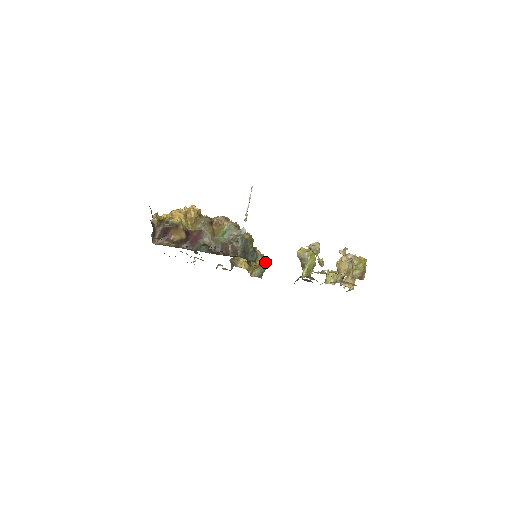
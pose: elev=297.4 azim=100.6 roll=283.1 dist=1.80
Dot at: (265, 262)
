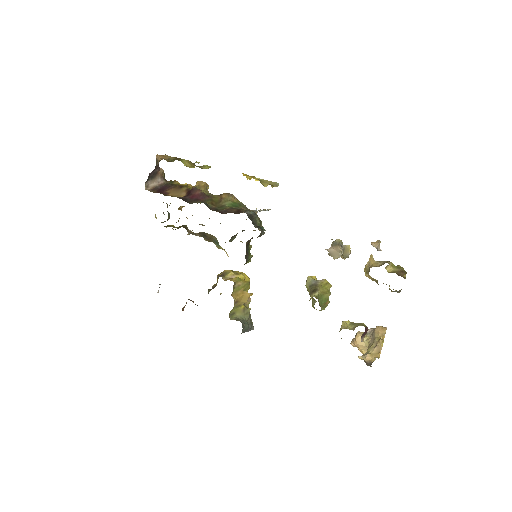
Dot at: (251, 322)
